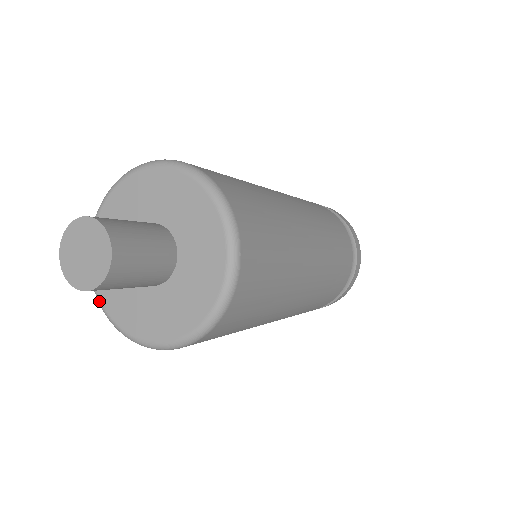
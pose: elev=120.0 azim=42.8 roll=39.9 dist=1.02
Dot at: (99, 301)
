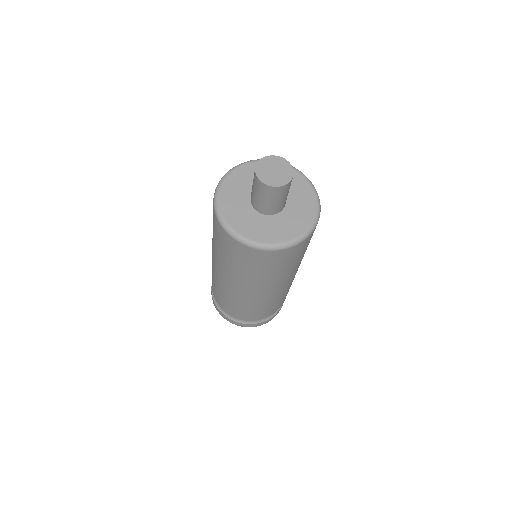
Dot at: (225, 222)
